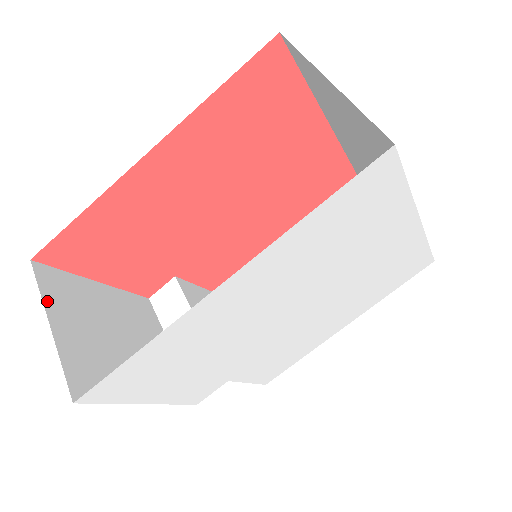
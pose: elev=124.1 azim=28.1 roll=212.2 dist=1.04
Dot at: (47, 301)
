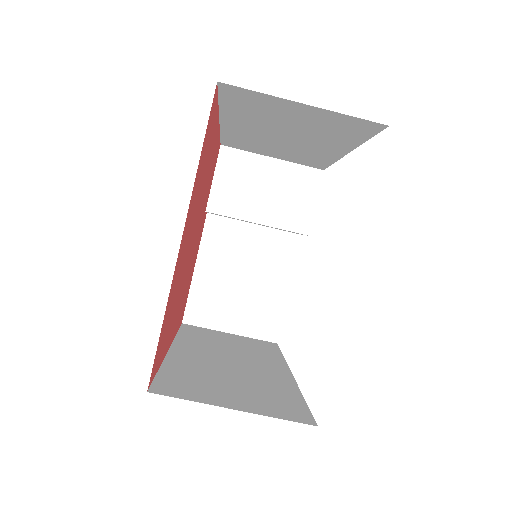
Dot at: (214, 327)
